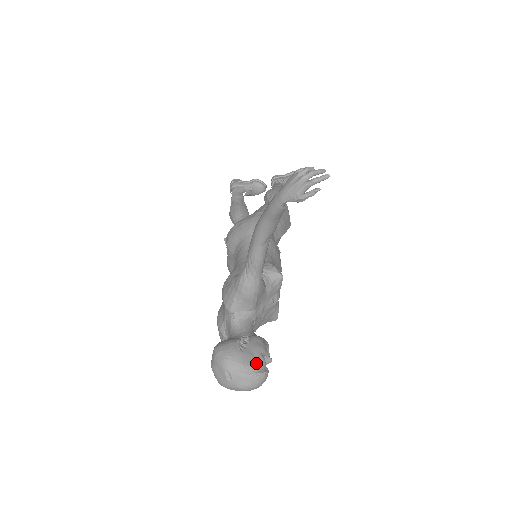
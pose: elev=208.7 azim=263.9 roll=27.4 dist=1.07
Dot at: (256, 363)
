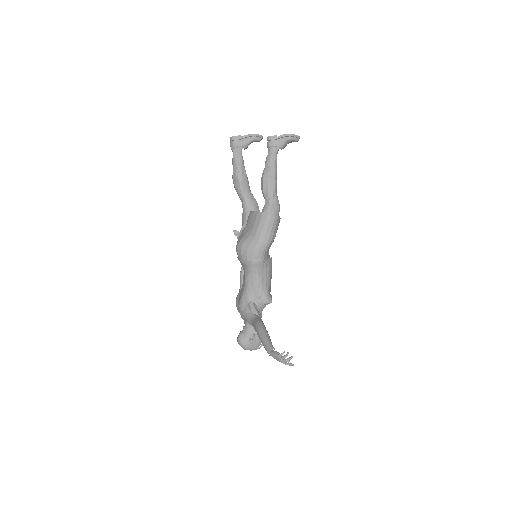
Dot at: (258, 345)
